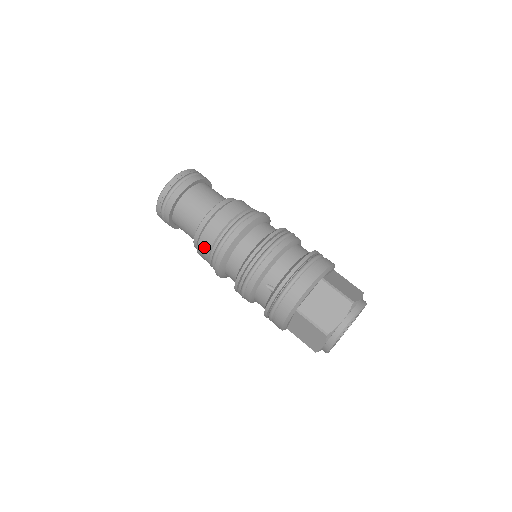
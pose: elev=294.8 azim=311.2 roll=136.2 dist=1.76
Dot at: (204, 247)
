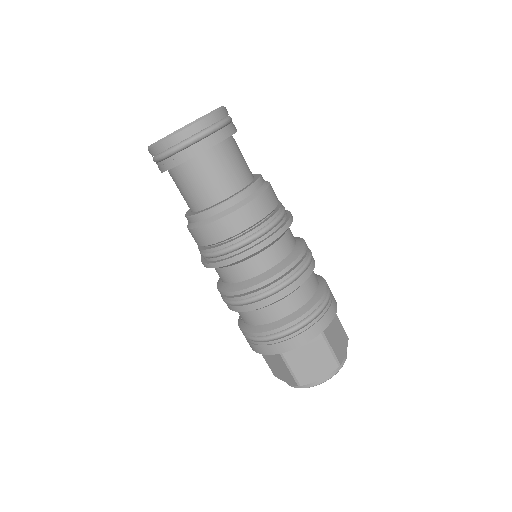
Dot at: occluded
